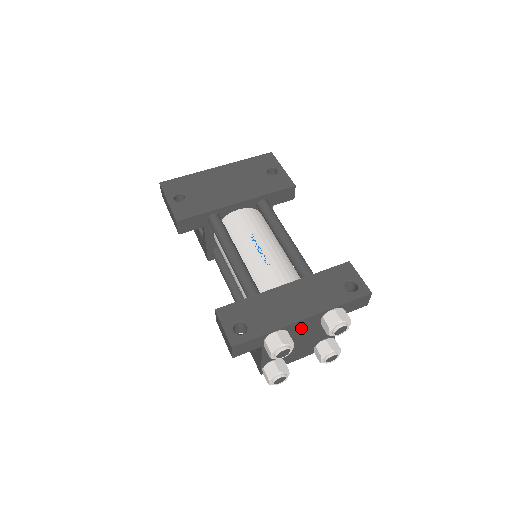
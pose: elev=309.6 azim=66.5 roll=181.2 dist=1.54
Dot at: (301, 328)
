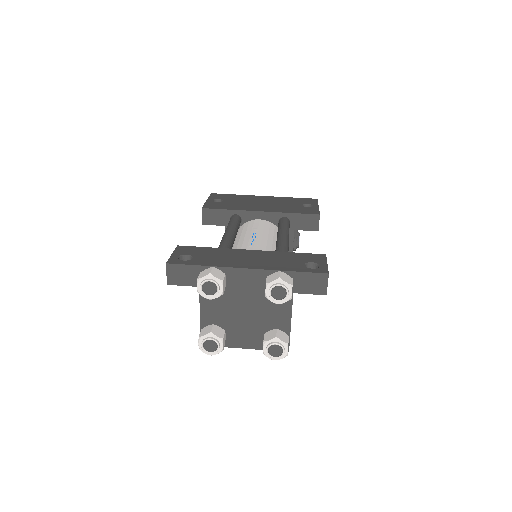
Dot at: (243, 284)
